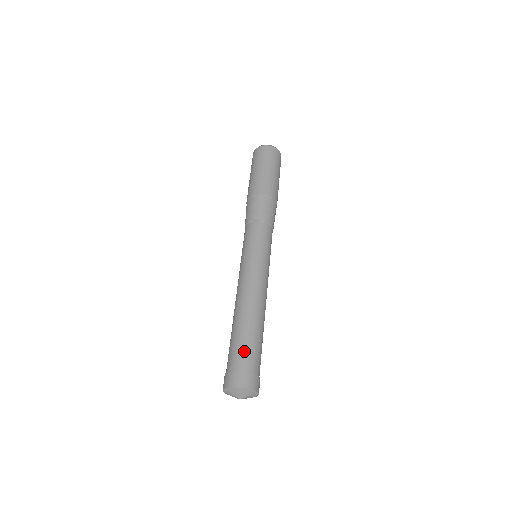
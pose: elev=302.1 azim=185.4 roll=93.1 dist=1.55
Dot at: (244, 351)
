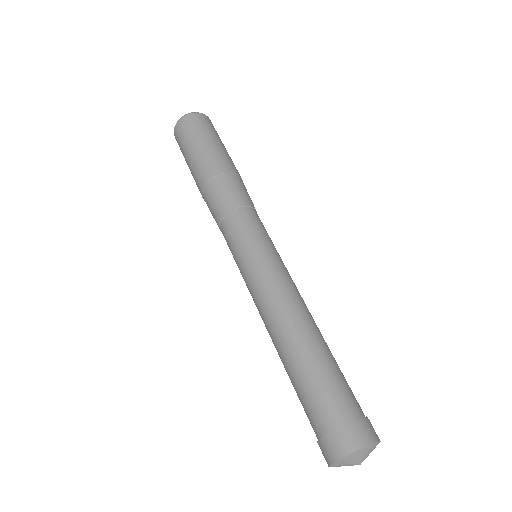
Dot at: (349, 387)
